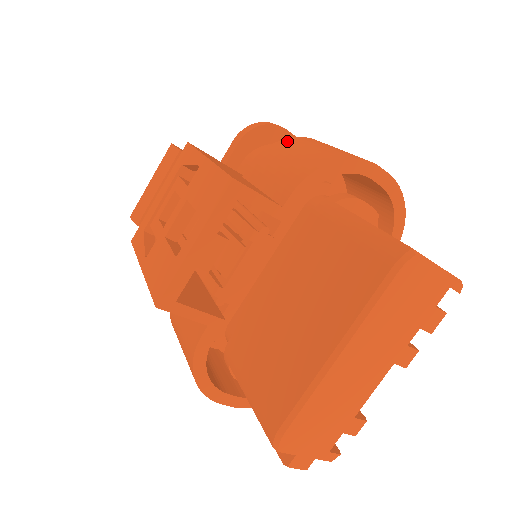
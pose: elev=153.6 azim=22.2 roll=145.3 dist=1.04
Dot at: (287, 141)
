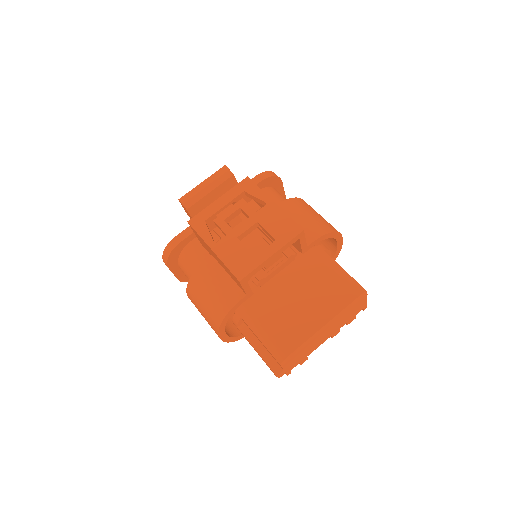
Dot at: (299, 201)
